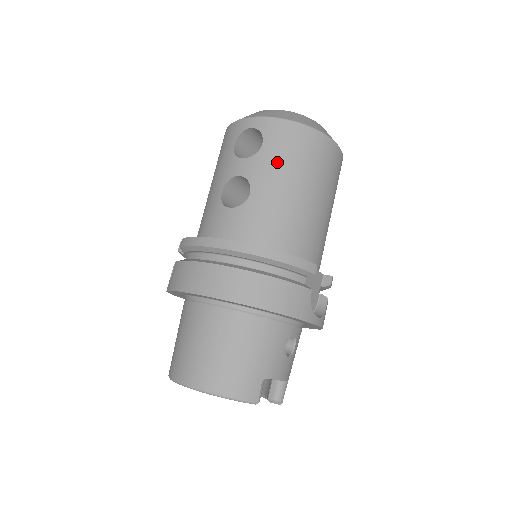
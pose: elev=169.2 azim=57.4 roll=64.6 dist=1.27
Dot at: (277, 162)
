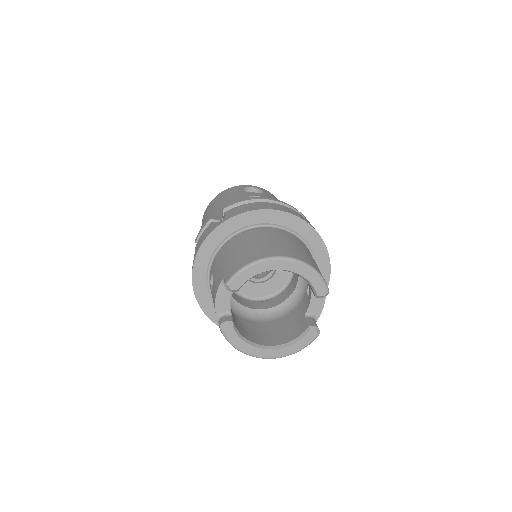
Dot at: occluded
